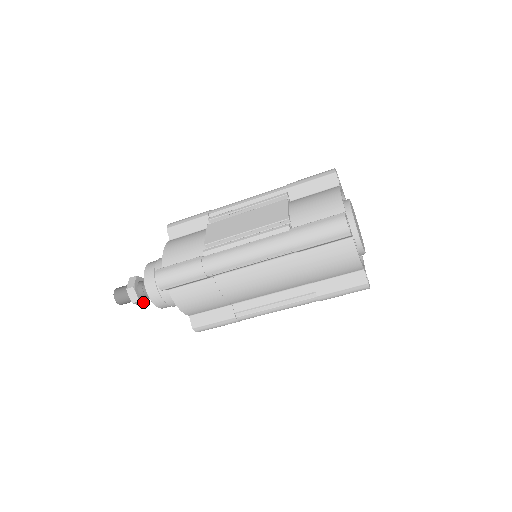
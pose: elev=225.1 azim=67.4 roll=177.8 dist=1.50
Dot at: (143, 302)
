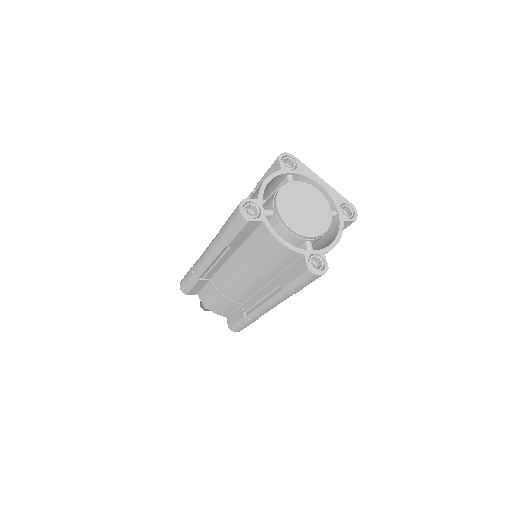
Dot at: occluded
